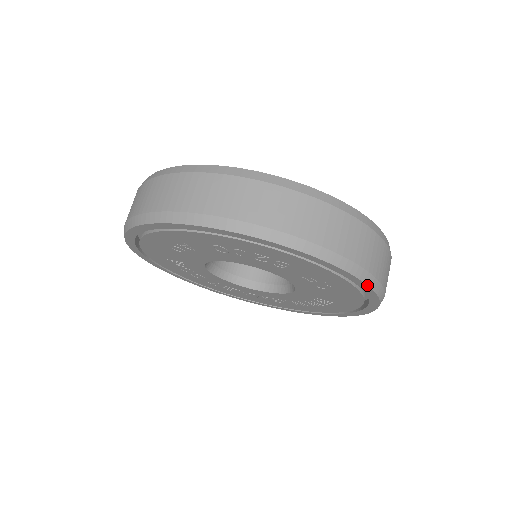
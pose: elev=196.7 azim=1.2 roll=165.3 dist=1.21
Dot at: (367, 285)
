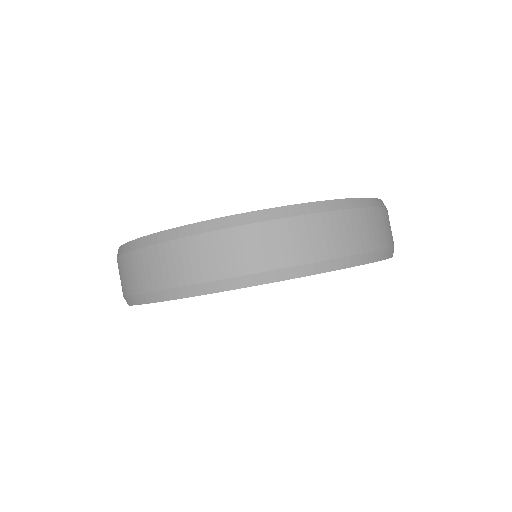
Dot at: occluded
